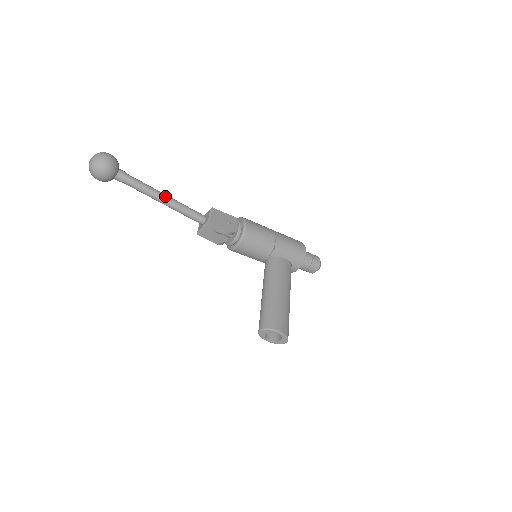
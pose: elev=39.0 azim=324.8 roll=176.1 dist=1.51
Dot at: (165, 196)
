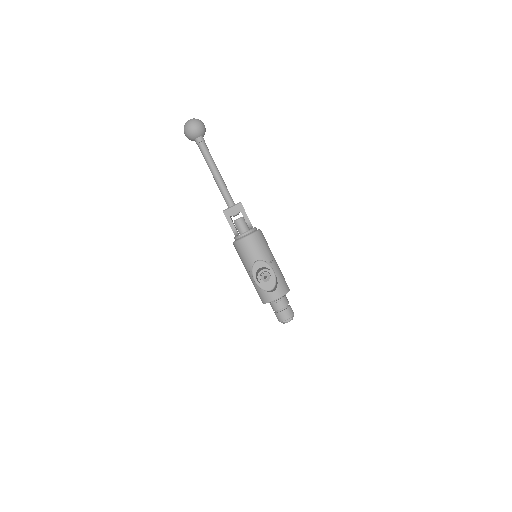
Dot at: (219, 172)
